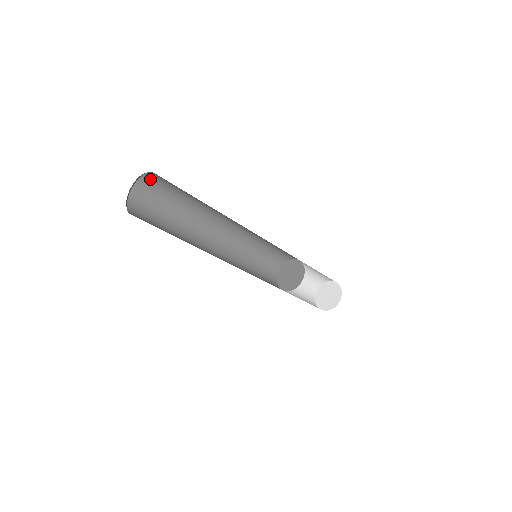
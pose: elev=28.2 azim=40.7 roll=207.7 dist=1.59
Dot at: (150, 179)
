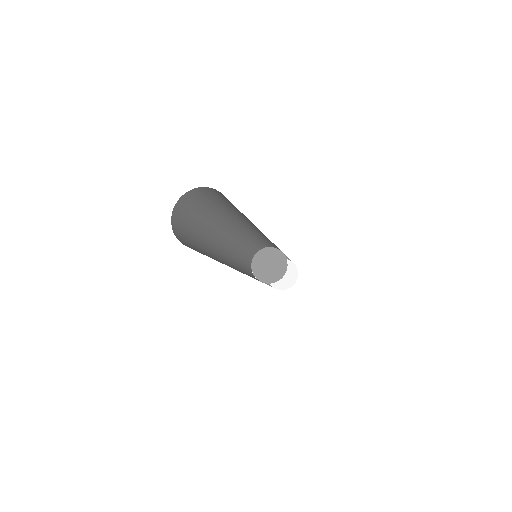
Dot at: (209, 190)
